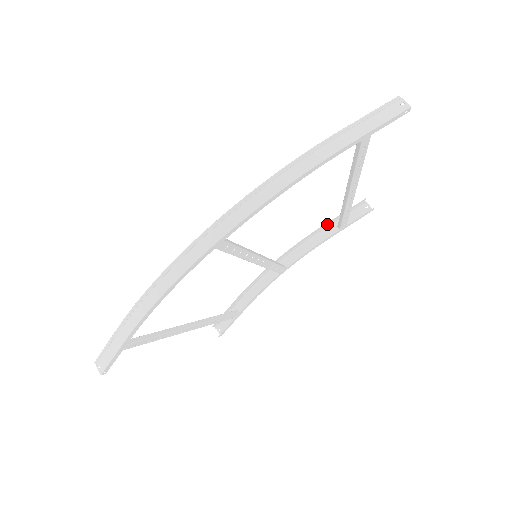
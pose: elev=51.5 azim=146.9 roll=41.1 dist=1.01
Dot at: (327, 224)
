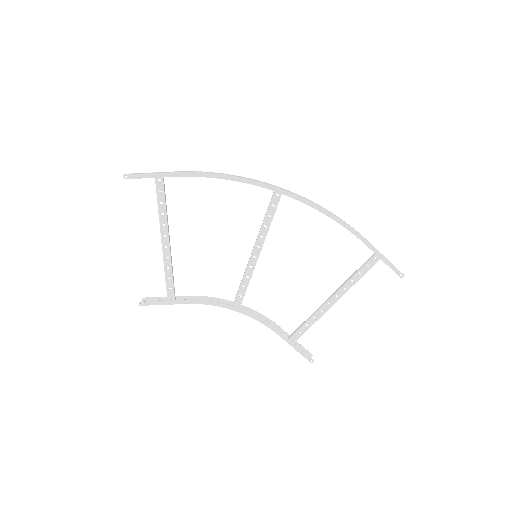
Dot at: (282, 332)
